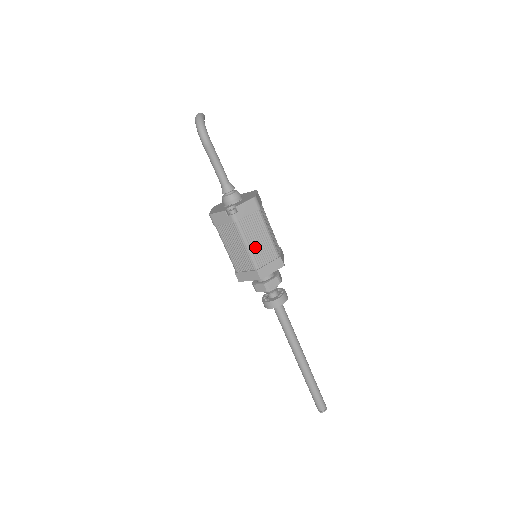
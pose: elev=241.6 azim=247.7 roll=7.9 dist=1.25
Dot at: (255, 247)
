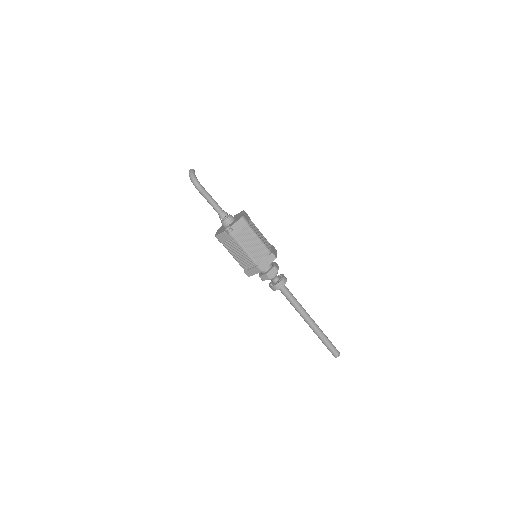
Dot at: (252, 250)
